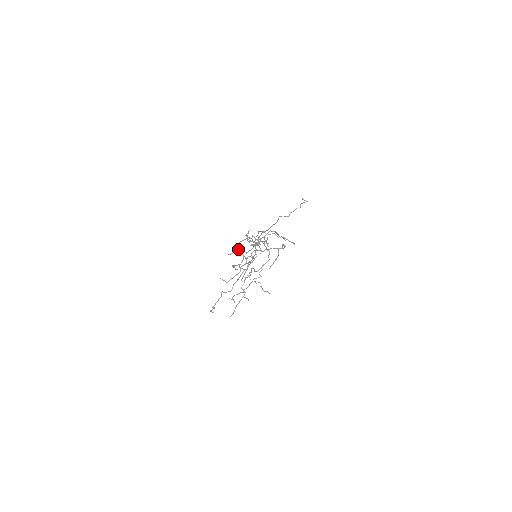
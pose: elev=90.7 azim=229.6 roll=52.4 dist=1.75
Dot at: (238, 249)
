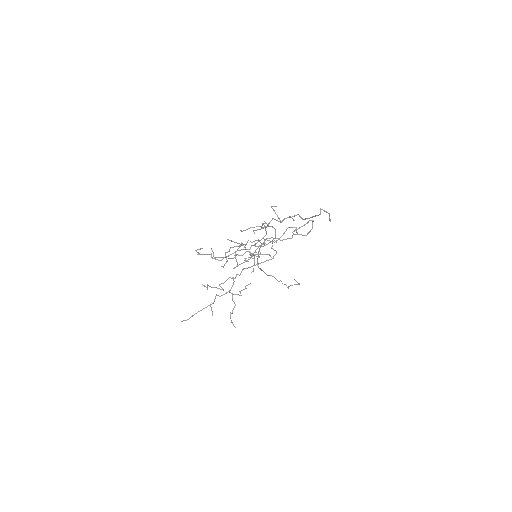
Dot at: (238, 243)
